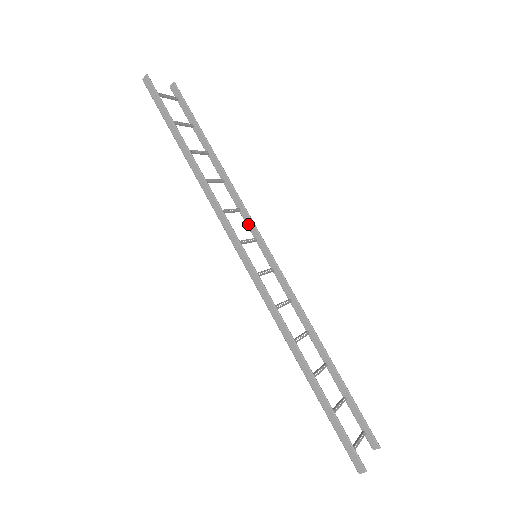
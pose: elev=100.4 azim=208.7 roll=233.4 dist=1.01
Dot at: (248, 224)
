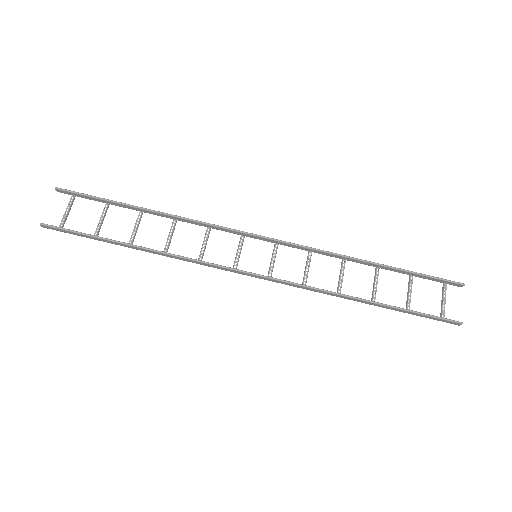
Dot at: (226, 231)
